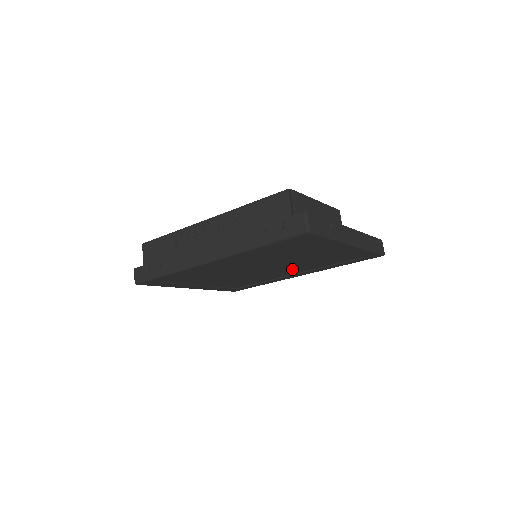
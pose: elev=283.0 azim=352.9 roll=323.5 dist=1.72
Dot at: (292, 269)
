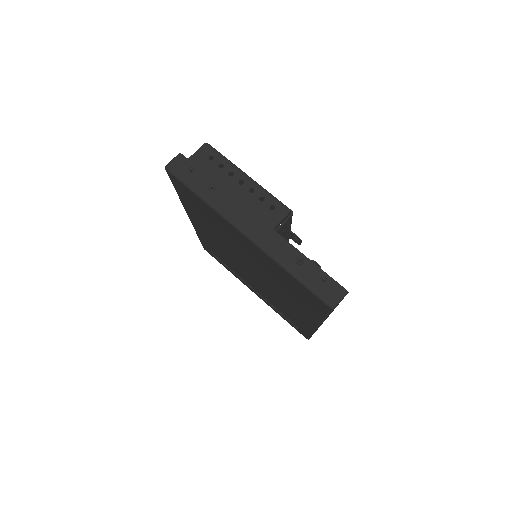
Dot at: (285, 295)
